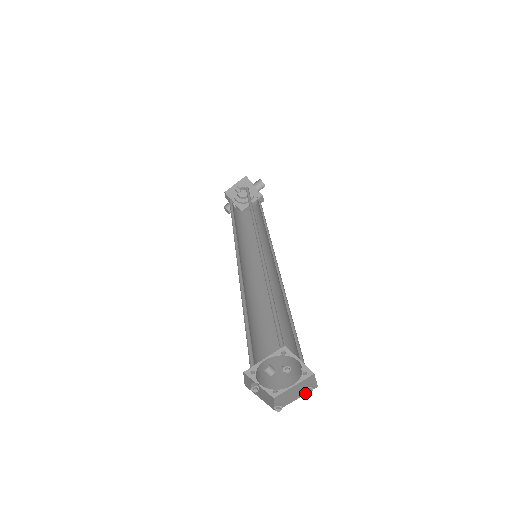
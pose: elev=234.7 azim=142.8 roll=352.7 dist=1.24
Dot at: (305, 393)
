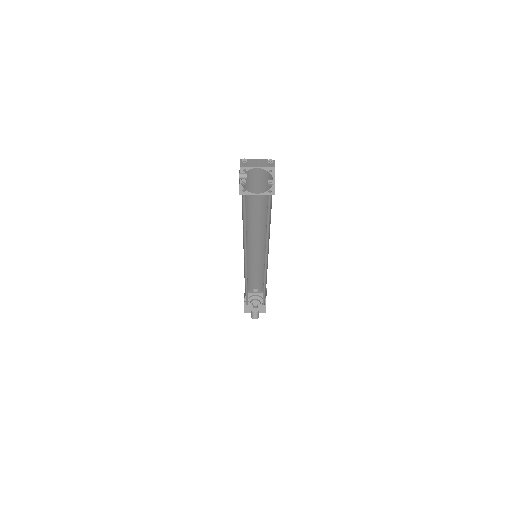
Dot at: occluded
